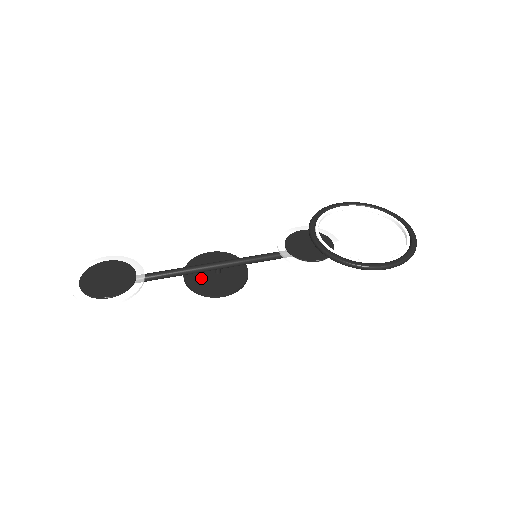
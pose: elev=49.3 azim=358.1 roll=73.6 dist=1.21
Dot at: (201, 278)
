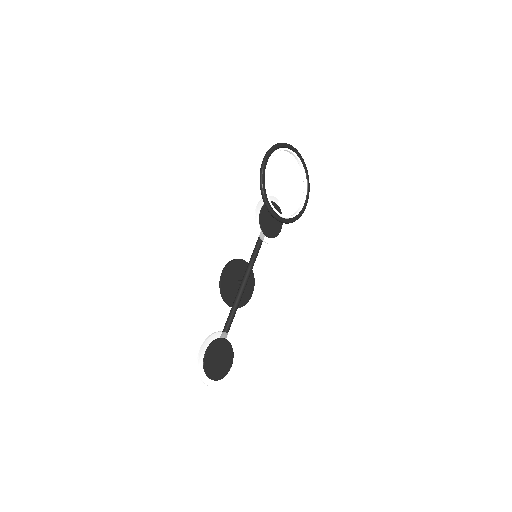
Dot at: occluded
